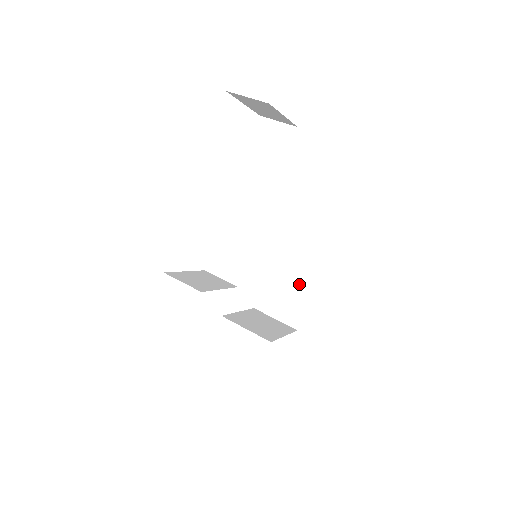
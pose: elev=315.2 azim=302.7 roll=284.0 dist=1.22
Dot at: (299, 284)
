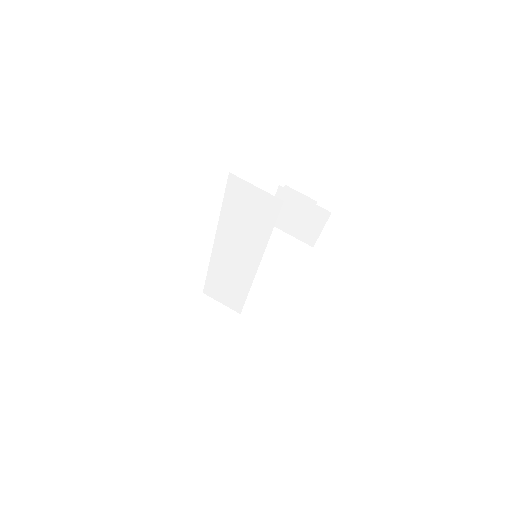
Dot at: (312, 211)
